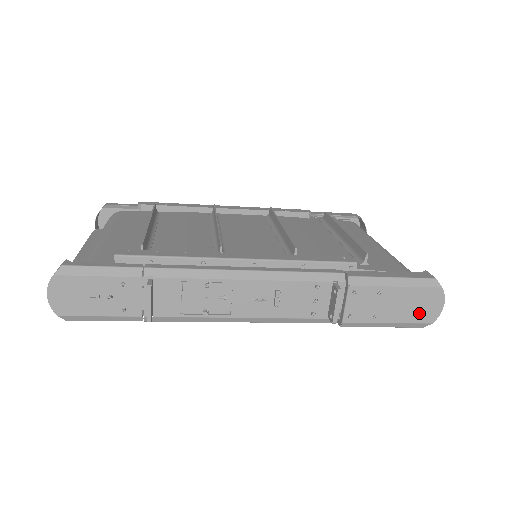
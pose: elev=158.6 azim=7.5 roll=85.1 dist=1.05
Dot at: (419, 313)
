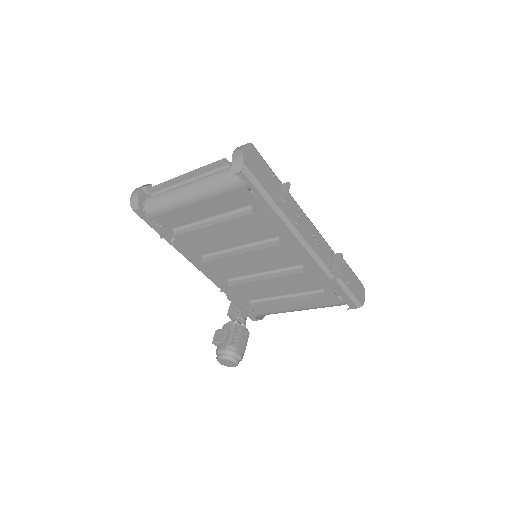
Dot at: (359, 295)
